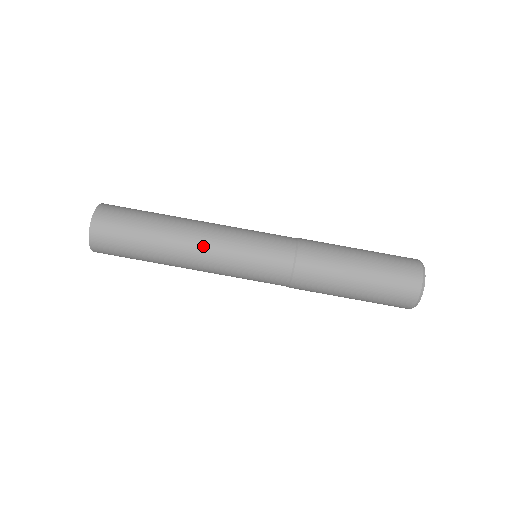
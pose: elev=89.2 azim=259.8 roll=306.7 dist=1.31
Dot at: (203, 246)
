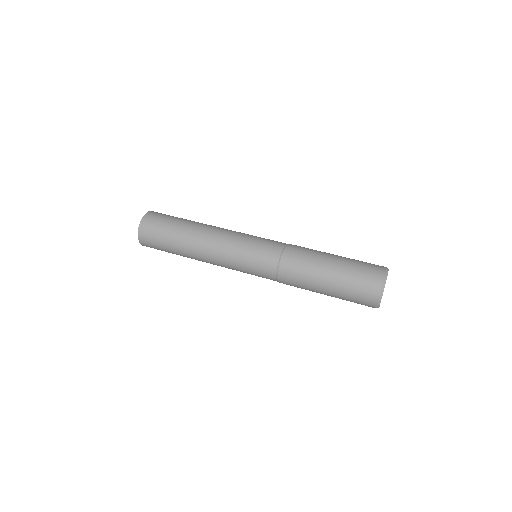
Dot at: (223, 228)
